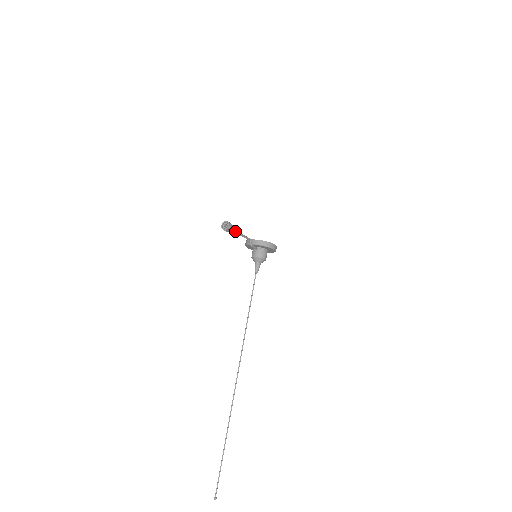
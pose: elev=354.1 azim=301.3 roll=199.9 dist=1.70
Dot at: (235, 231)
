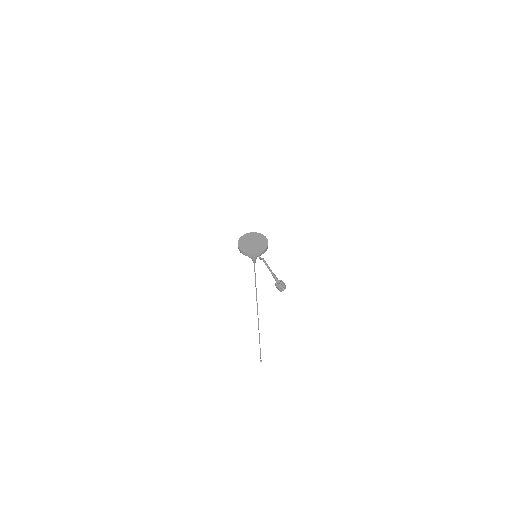
Dot at: (276, 278)
